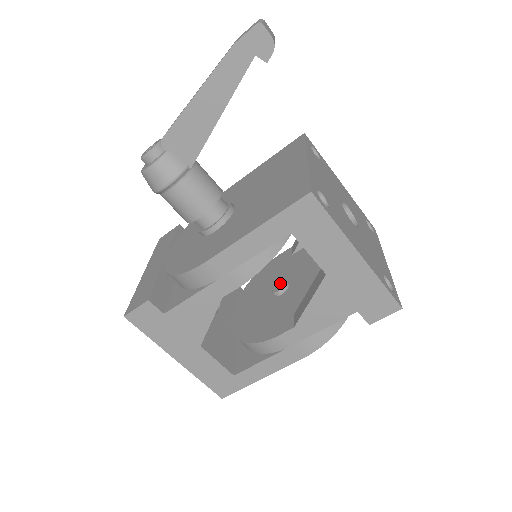
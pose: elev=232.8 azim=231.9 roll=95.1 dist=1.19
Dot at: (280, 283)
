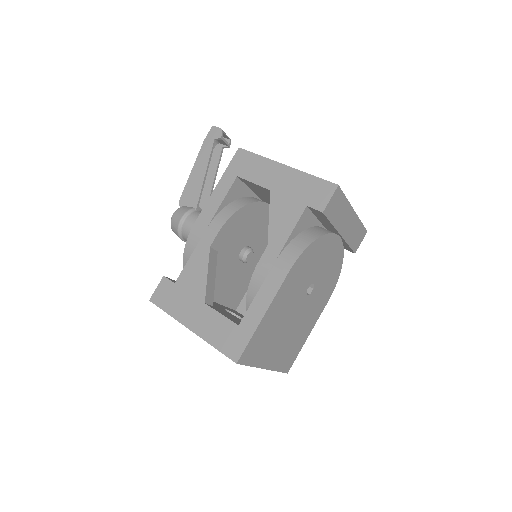
Dot at: occluded
